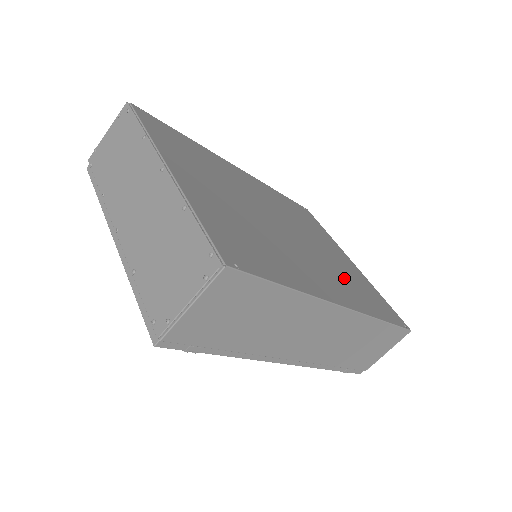
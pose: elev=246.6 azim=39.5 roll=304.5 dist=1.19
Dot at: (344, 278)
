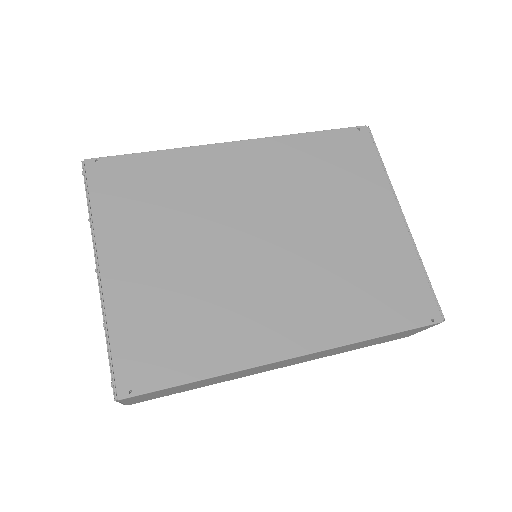
Dot at: (341, 283)
